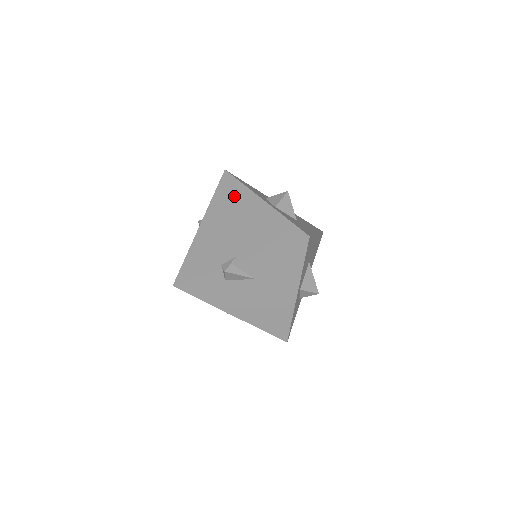
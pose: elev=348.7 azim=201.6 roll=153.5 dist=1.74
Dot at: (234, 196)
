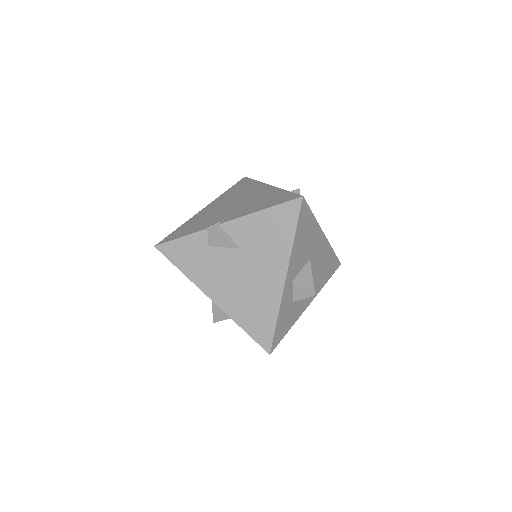
Dot at: (244, 188)
